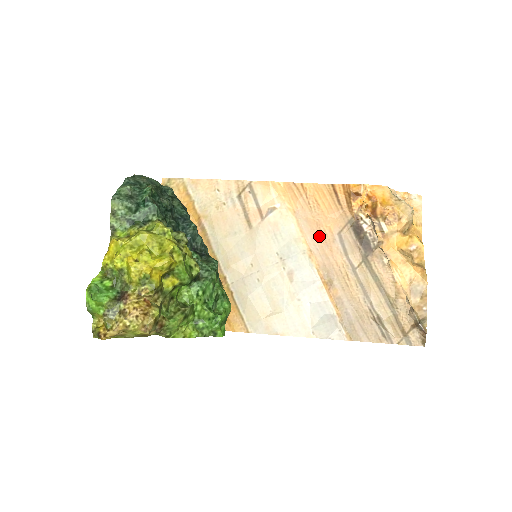
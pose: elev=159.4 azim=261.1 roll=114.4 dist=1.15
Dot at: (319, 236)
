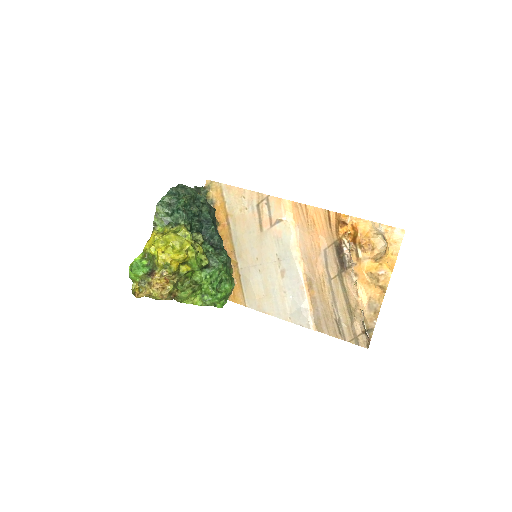
Dot at: (310, 248)
